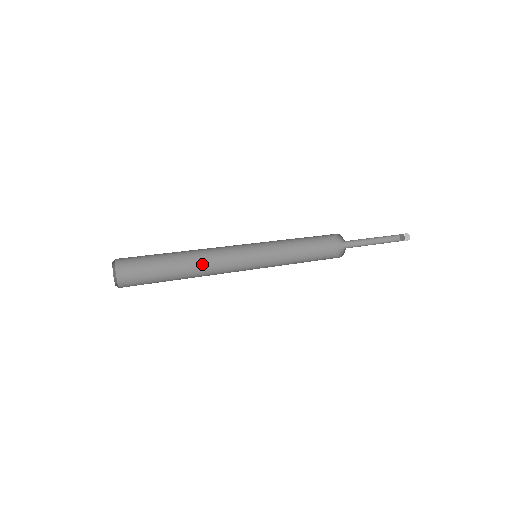
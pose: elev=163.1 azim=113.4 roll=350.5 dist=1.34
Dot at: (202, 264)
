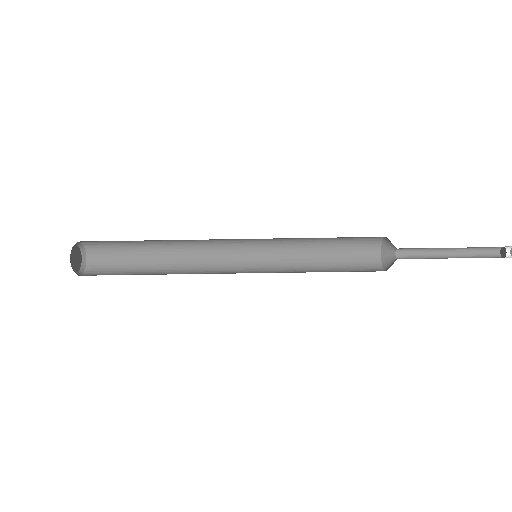
Dot at: occluded
